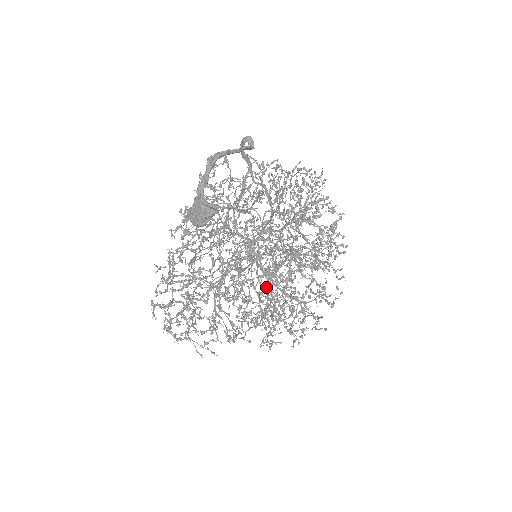
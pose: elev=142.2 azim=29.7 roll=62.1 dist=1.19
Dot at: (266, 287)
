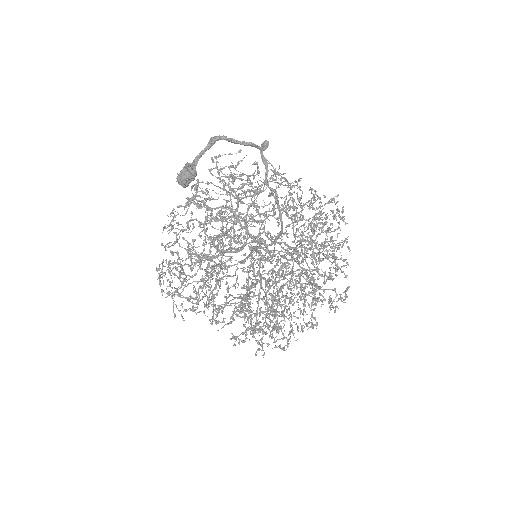
Dot at: occluded
